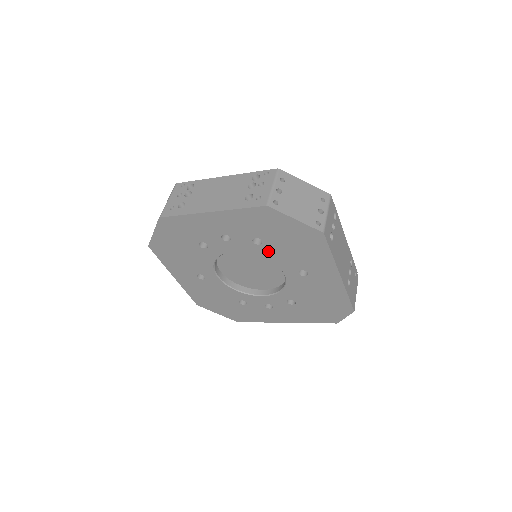
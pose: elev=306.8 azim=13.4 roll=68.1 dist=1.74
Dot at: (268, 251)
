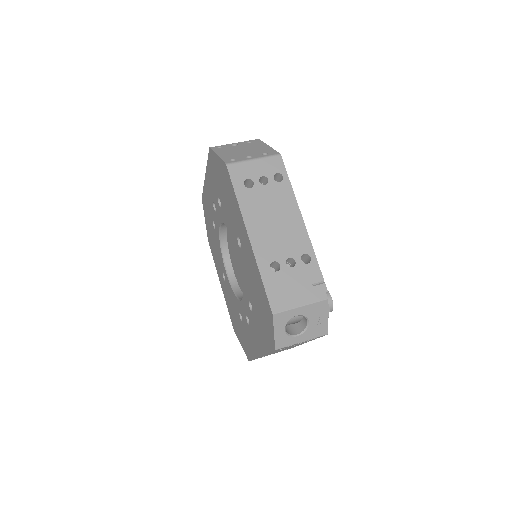
Dot at: (225, 214)
